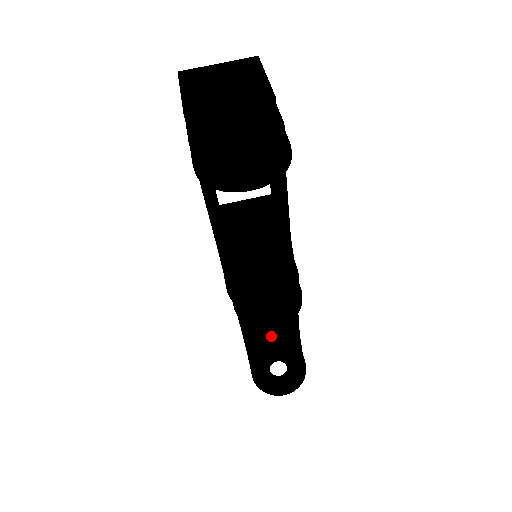
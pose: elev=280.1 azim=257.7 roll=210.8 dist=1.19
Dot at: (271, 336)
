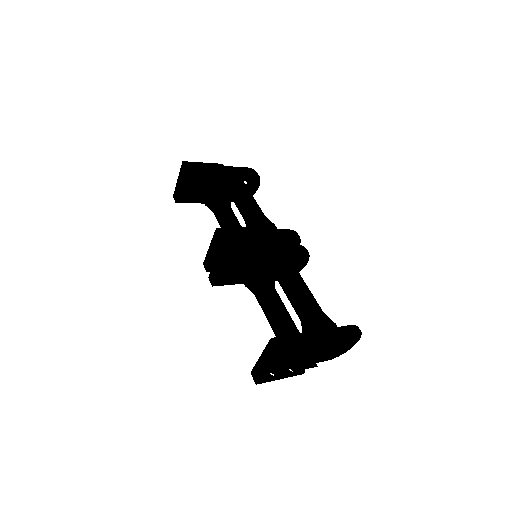
Dot at: (220, 187)
